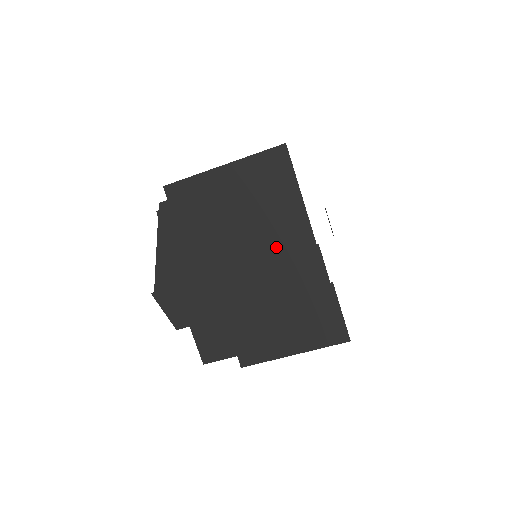
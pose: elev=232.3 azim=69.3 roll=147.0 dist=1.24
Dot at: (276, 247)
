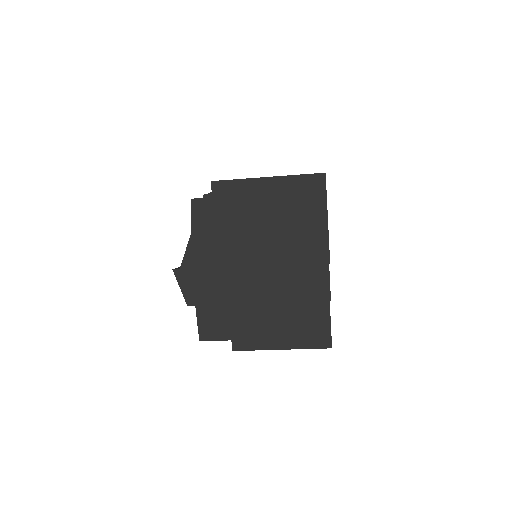
Dot at: (296, 256)
